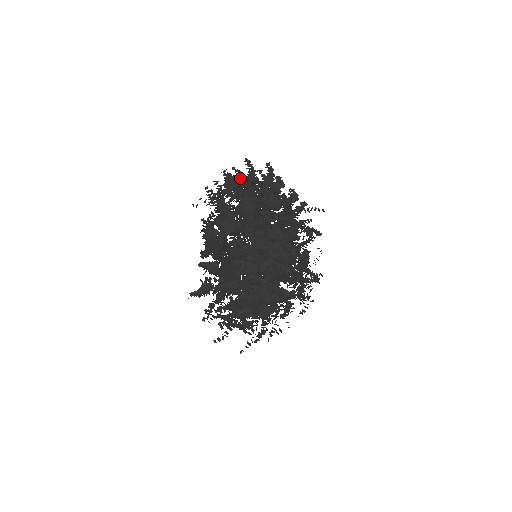
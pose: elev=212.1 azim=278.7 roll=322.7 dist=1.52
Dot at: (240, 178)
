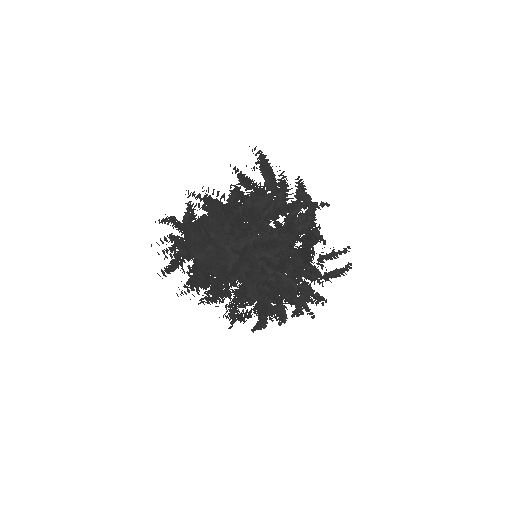
Dot at: occluded
